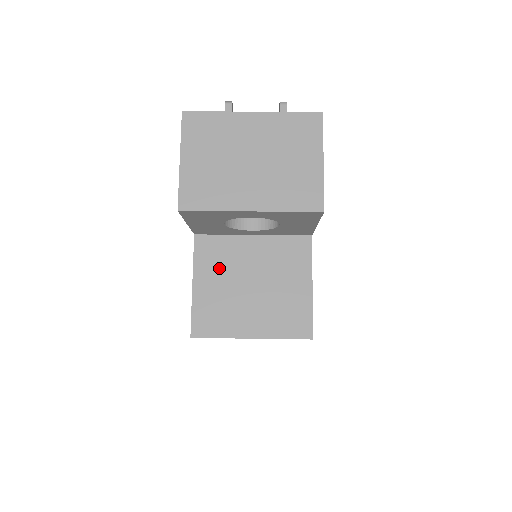
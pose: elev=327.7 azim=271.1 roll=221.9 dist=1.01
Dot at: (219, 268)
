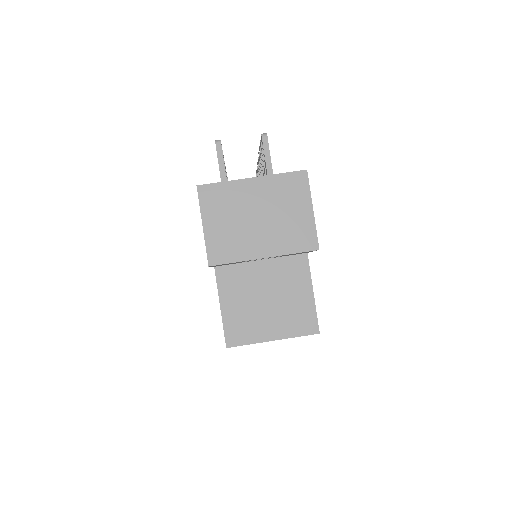
Dot at: (239, 290)
